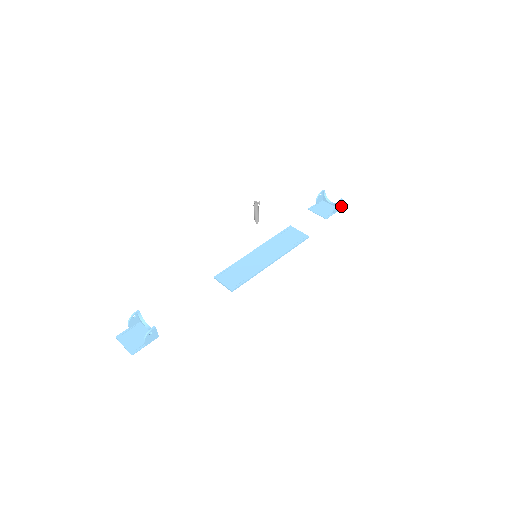
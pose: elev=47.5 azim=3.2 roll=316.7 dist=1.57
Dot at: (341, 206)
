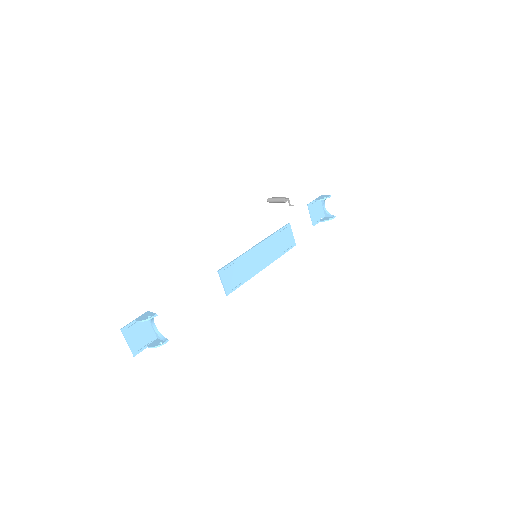
Dot at: (328, 217)
